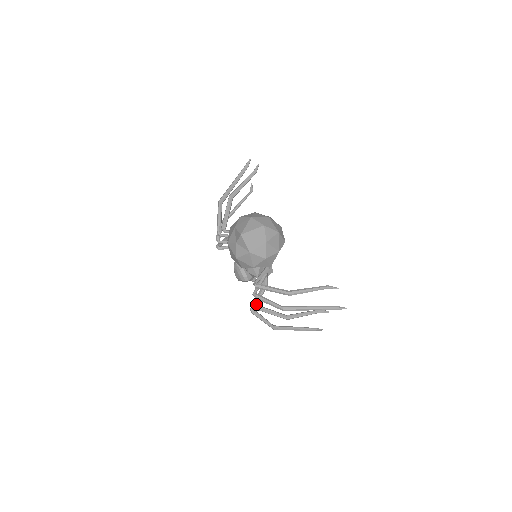
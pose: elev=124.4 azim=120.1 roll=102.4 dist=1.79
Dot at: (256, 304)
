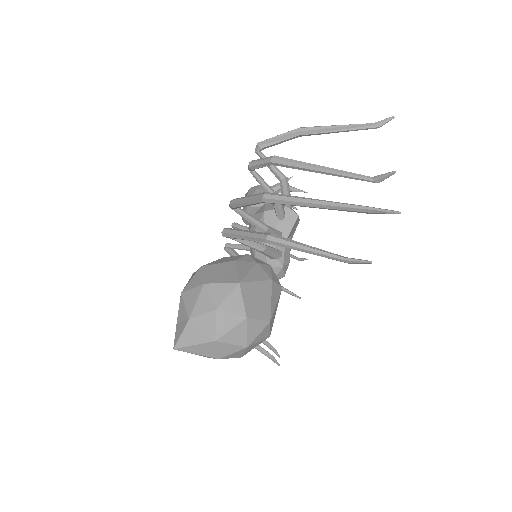
Dot at: (228, 248)
